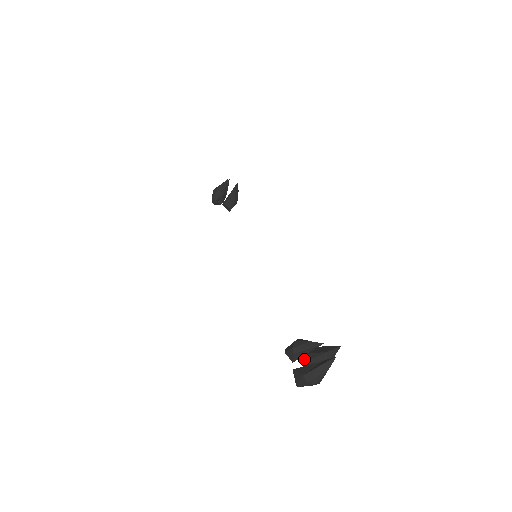
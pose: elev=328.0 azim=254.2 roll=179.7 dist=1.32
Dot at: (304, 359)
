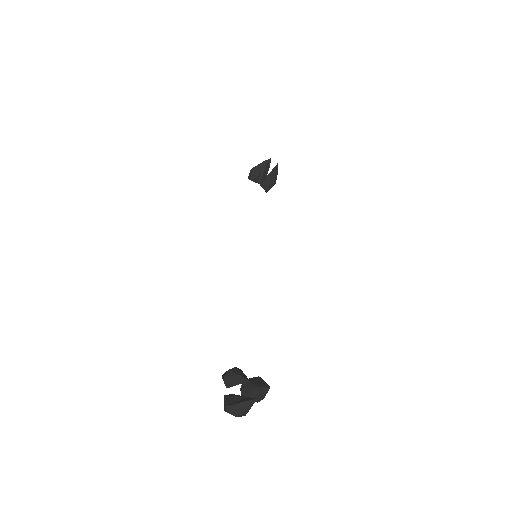
Dot at: (243, 386)
